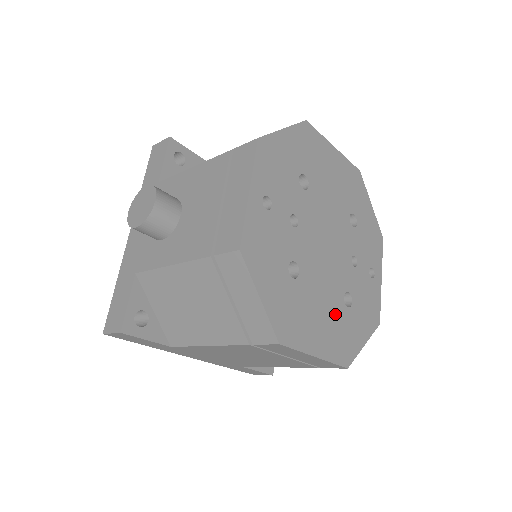
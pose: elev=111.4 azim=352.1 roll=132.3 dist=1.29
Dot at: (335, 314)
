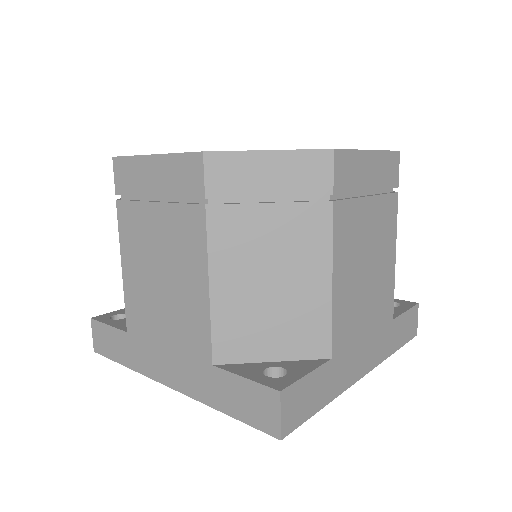
Dot at: occluded
